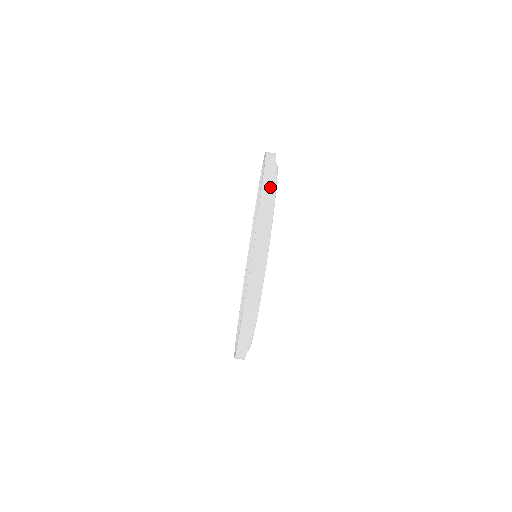
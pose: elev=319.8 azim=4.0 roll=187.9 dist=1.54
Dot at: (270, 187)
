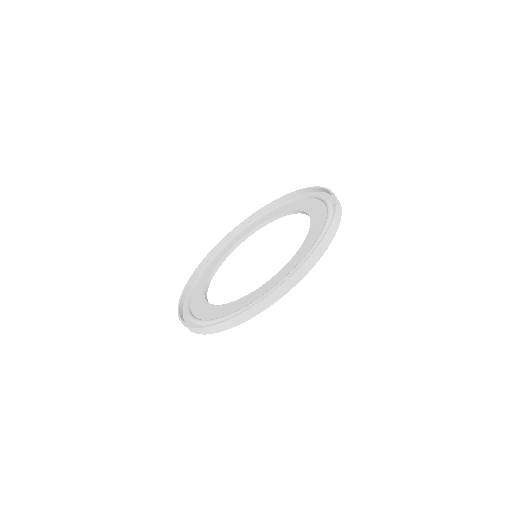
Dot at: (340, 214)
